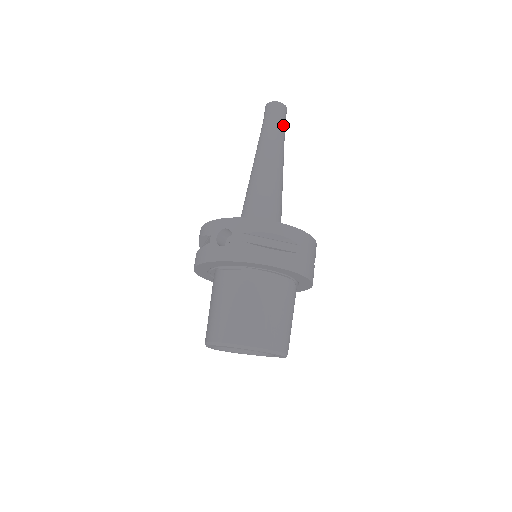
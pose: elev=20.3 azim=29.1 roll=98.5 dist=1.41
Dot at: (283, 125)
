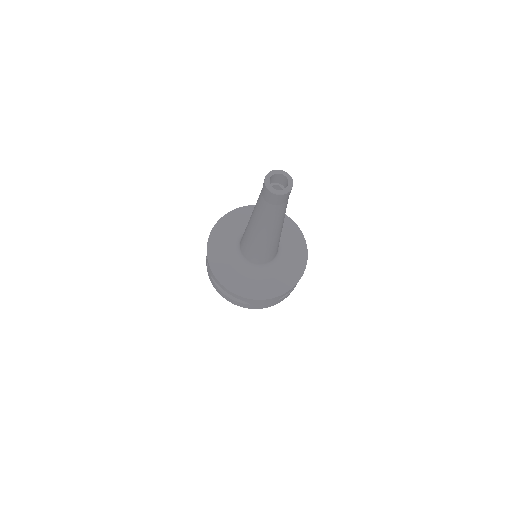
Dot at: (276, 209)
